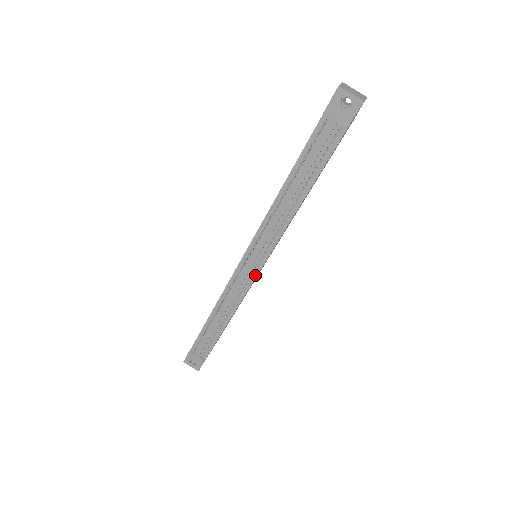
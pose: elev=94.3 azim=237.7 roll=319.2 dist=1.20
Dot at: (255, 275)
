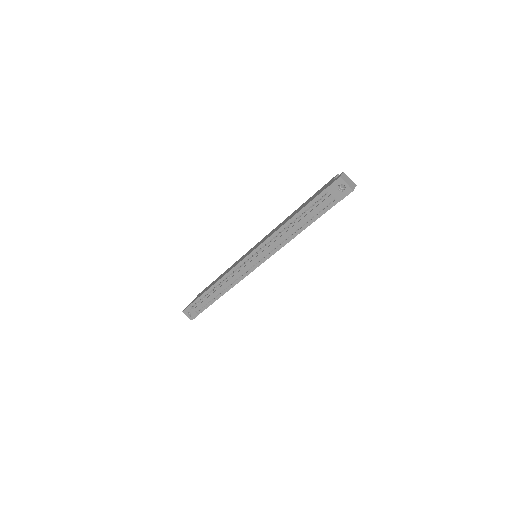
Dot at: (253, 269)
